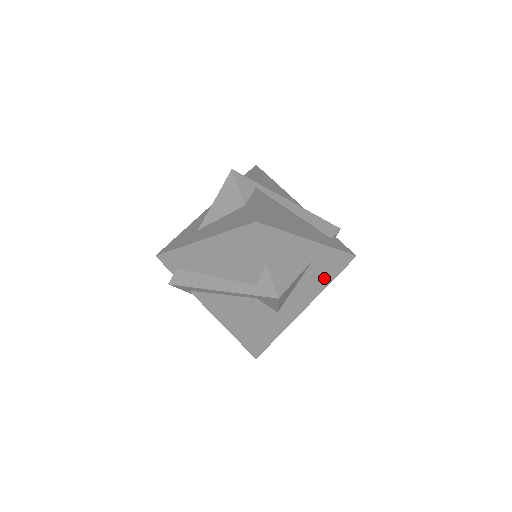
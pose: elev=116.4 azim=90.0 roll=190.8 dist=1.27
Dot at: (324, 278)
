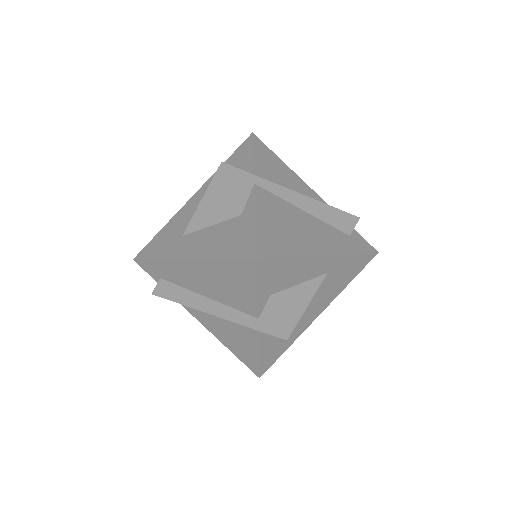
Dot at: (339, 285)
